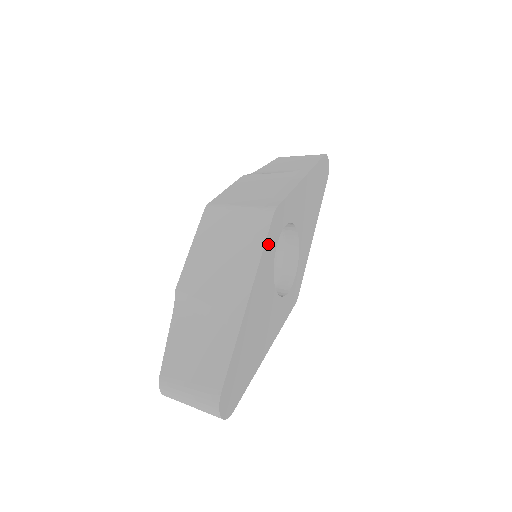
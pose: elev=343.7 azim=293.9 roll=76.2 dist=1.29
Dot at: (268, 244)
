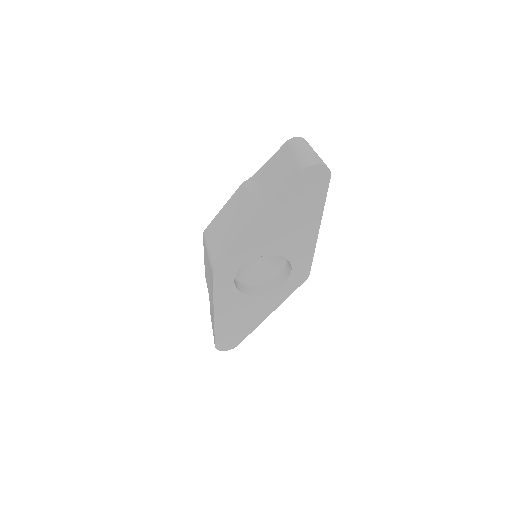
Dot at: (219, 289)
